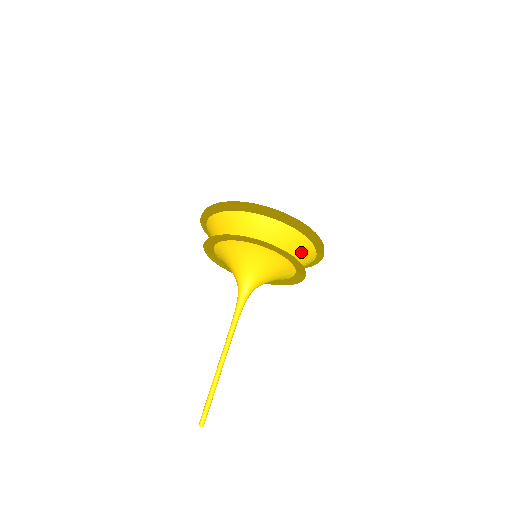
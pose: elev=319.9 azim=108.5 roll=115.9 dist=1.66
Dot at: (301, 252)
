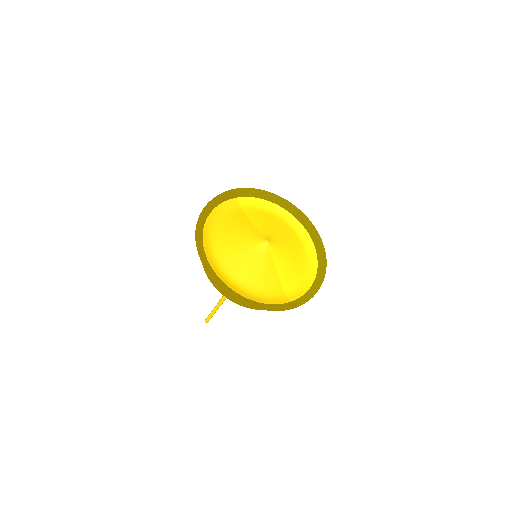
Dot at: occluded
